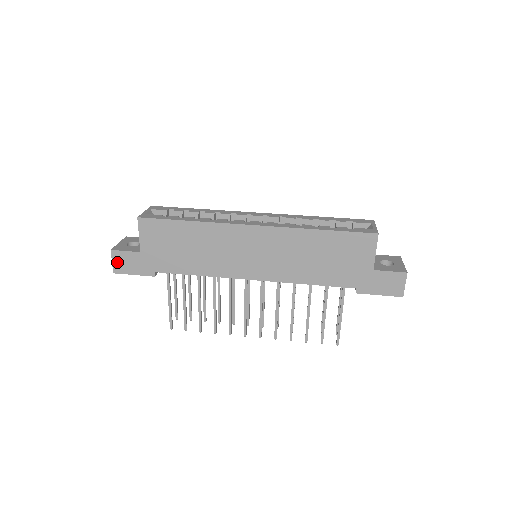
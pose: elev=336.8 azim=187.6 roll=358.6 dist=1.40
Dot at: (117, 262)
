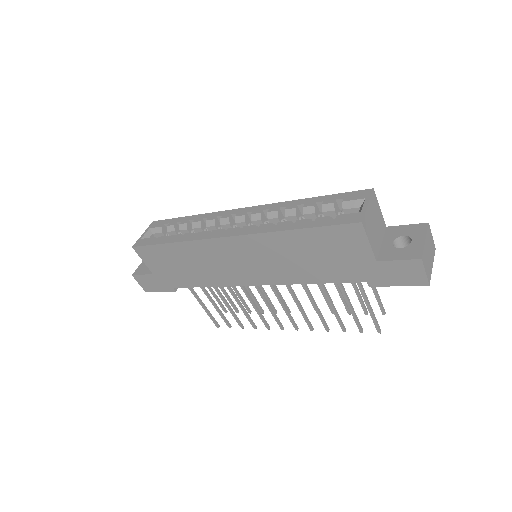
Dot at: (142, 284)
